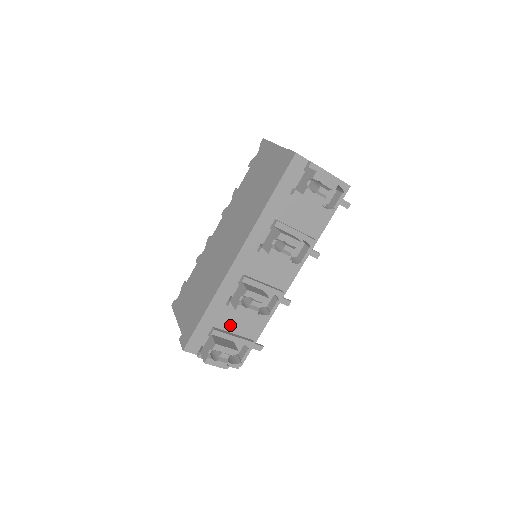
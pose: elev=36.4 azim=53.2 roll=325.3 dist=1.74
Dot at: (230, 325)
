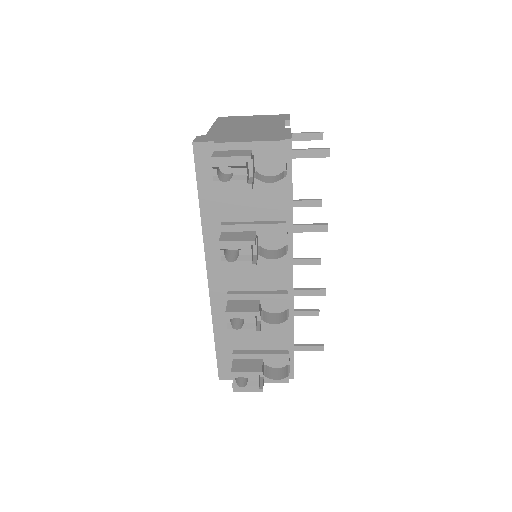
Dot at: (251, 343)
